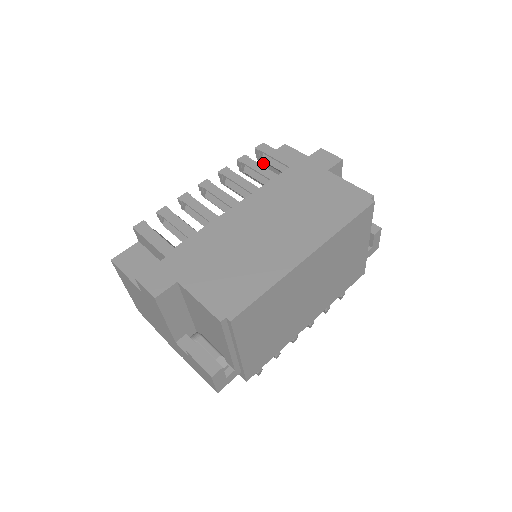
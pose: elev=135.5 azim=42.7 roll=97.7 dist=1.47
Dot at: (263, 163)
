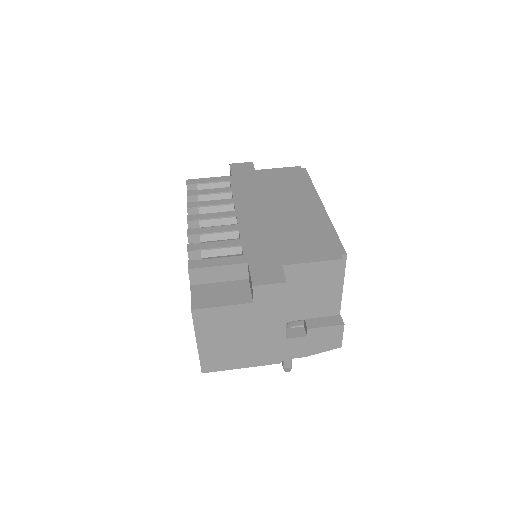
Dot at: occluded
